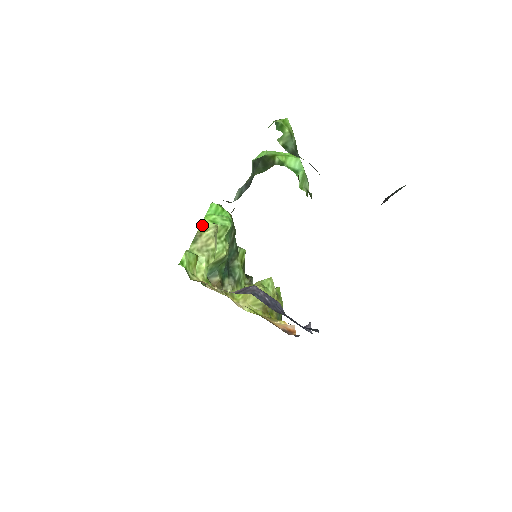
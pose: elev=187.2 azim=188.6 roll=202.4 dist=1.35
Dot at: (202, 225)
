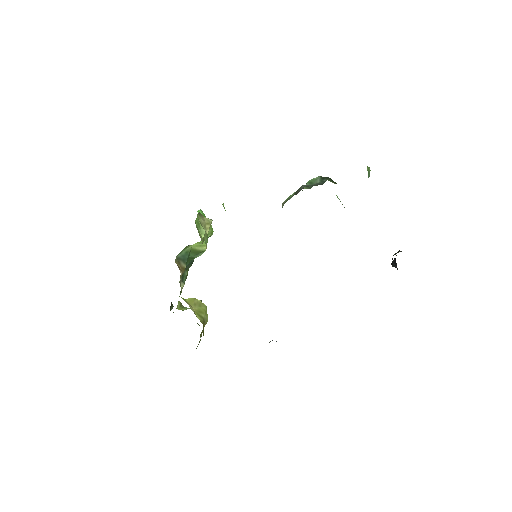
Dot at: occluded
